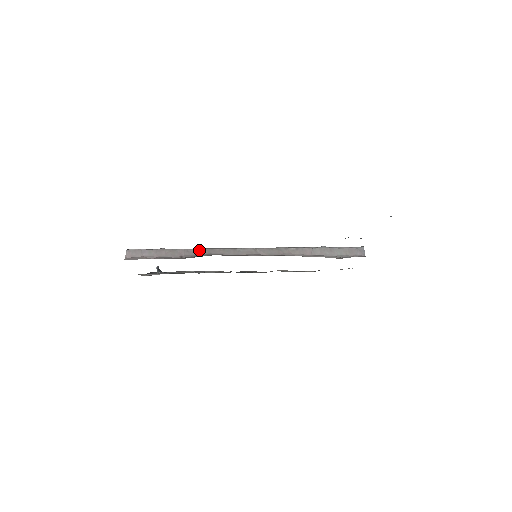
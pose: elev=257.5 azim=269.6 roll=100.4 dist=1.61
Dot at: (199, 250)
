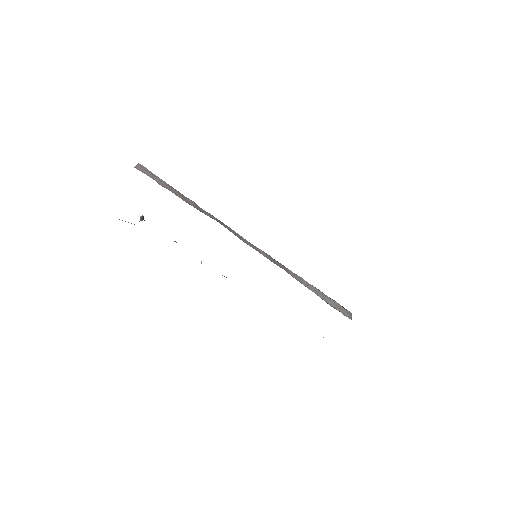
Dot at: (208, 213)
